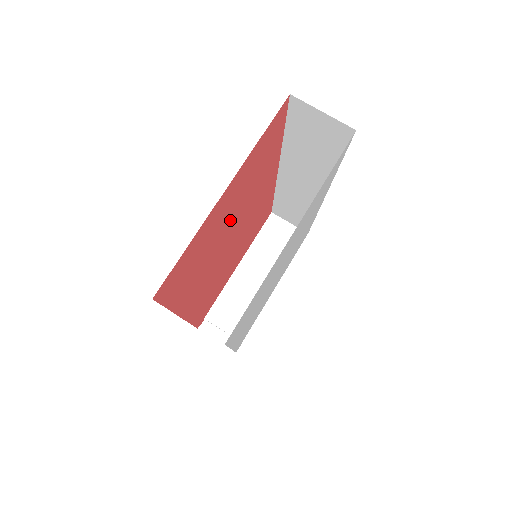
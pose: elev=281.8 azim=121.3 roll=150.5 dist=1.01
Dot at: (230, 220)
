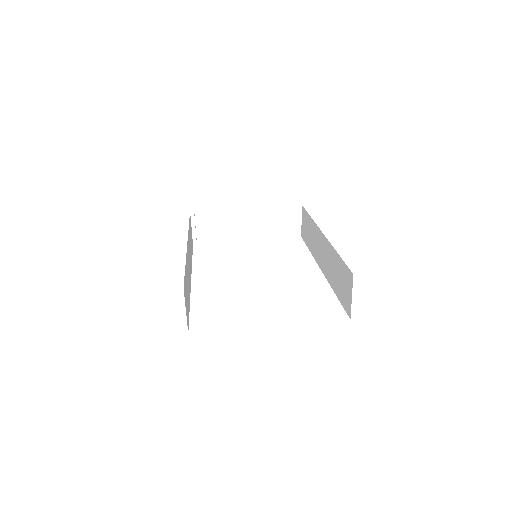
Dot at: occluded
